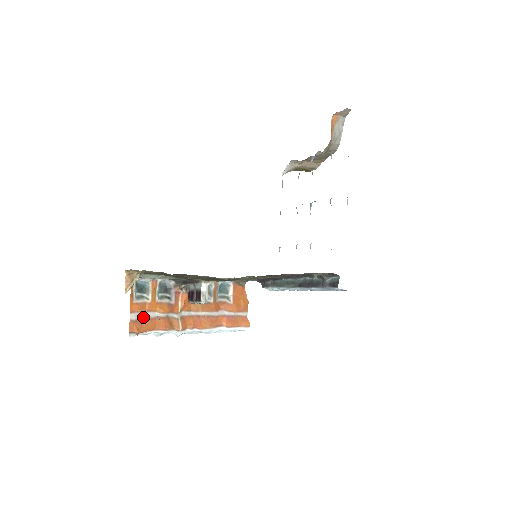
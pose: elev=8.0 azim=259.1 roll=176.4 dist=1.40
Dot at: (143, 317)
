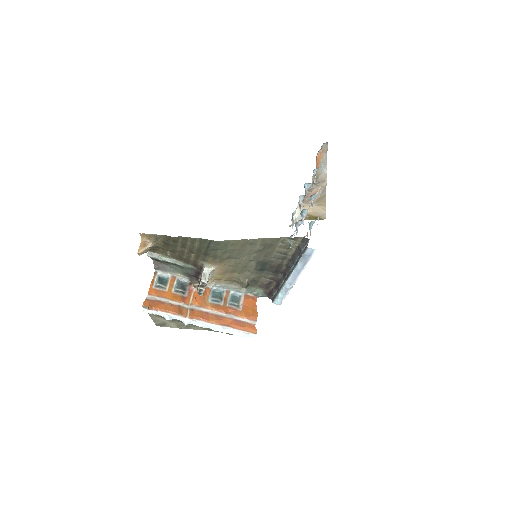
Dot at: (158, 300)
